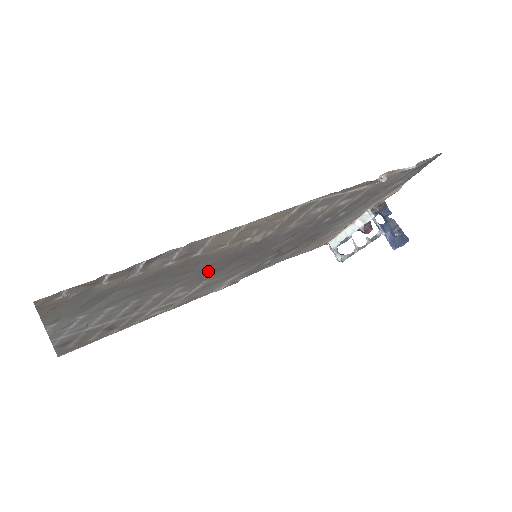
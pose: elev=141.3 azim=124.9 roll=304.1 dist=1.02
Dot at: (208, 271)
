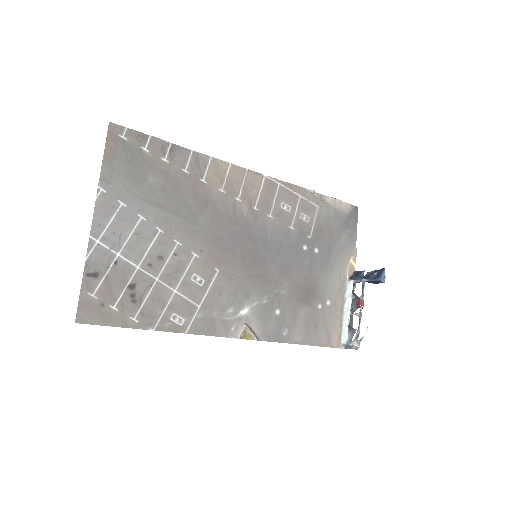
Dot at: (217, 240)
